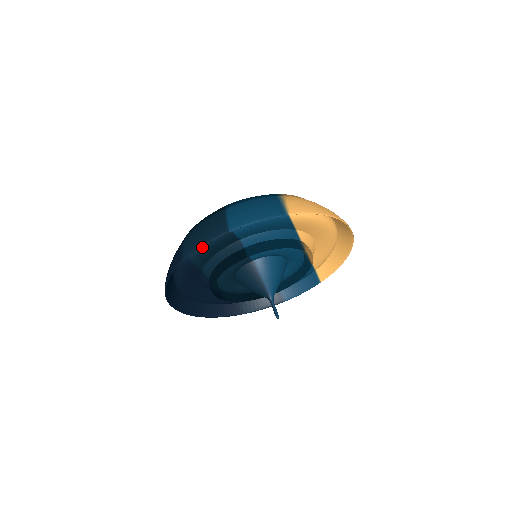
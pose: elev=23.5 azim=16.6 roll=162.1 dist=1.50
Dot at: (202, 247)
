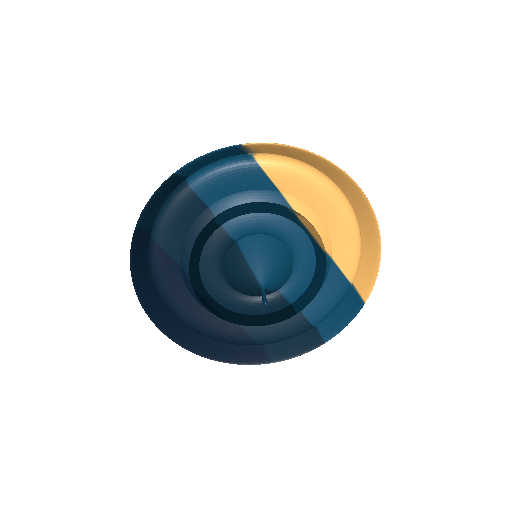
Dot at: (162, 216)
